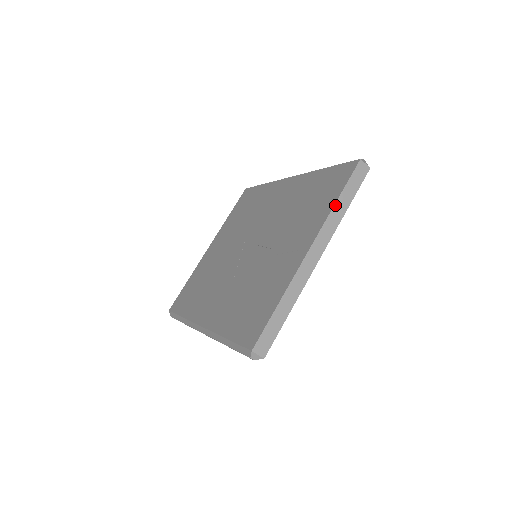
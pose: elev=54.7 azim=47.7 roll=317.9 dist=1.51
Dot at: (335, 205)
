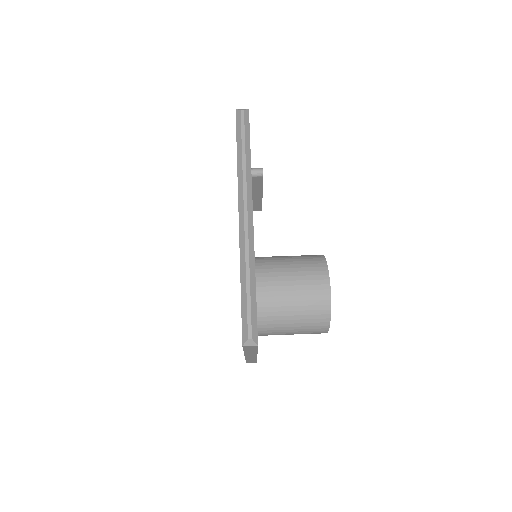
Dot at: occluded
